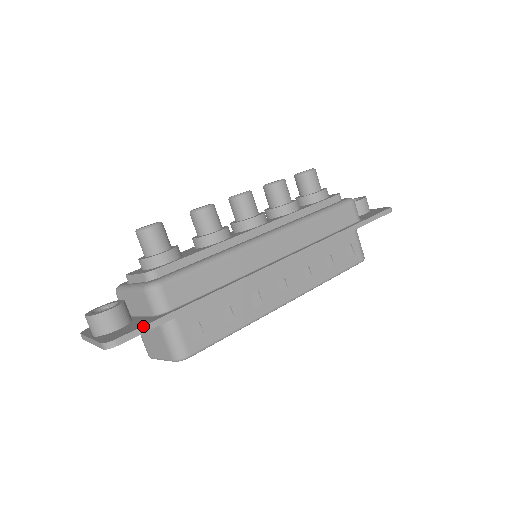
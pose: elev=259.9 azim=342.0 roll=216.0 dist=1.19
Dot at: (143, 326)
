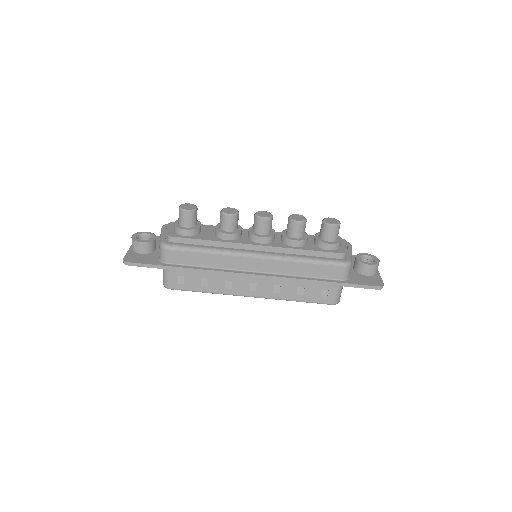
Dot at: (145, 264)
